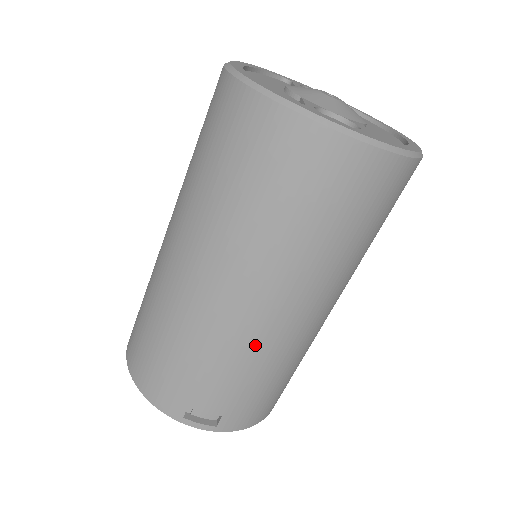
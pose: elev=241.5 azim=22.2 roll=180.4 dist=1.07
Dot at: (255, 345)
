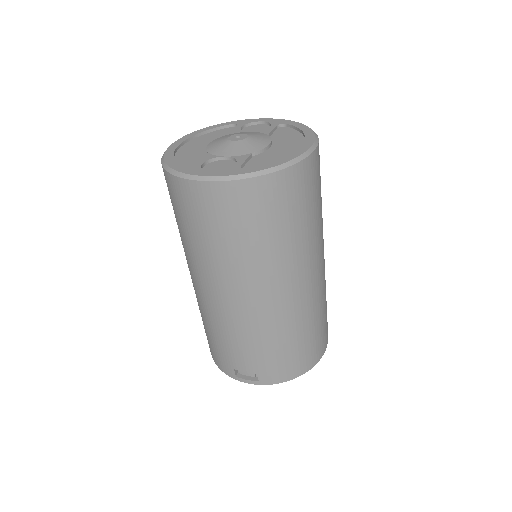
Dot at: (245, 322)
